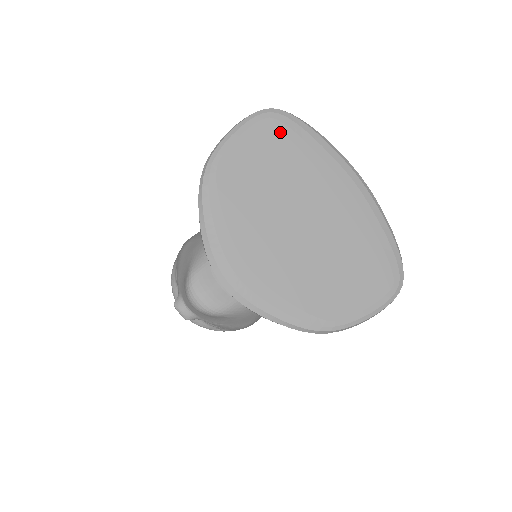
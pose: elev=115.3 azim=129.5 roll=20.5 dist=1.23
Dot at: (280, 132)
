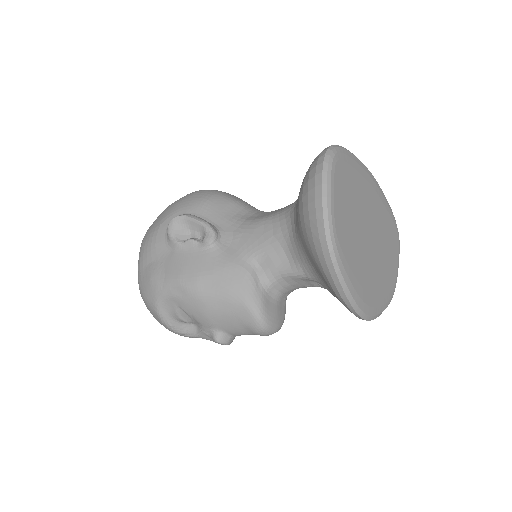
Dot at: (344, 170)
